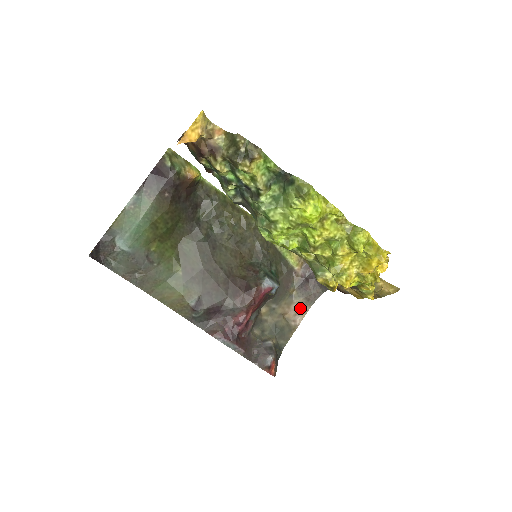
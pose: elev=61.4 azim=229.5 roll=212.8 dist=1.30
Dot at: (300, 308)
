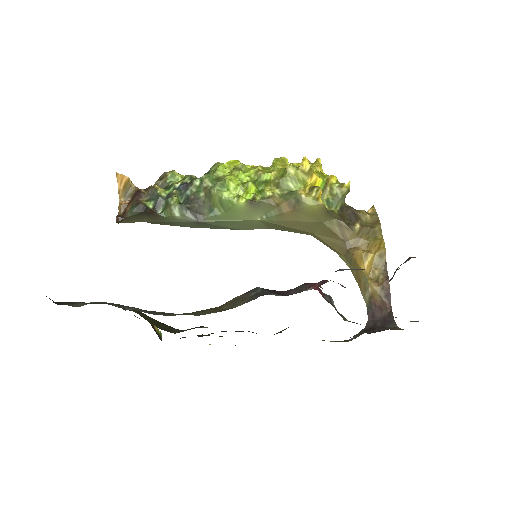
Dot at: occluded
